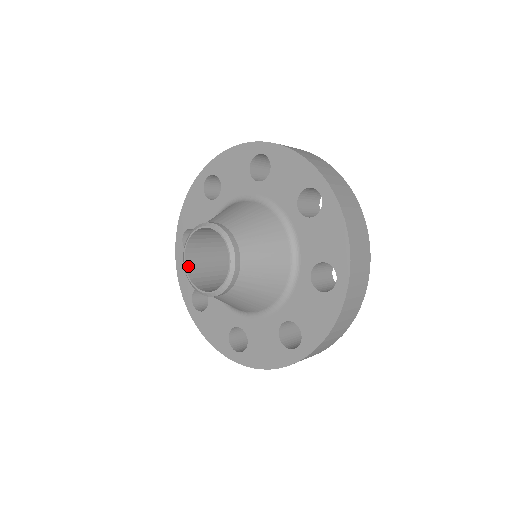
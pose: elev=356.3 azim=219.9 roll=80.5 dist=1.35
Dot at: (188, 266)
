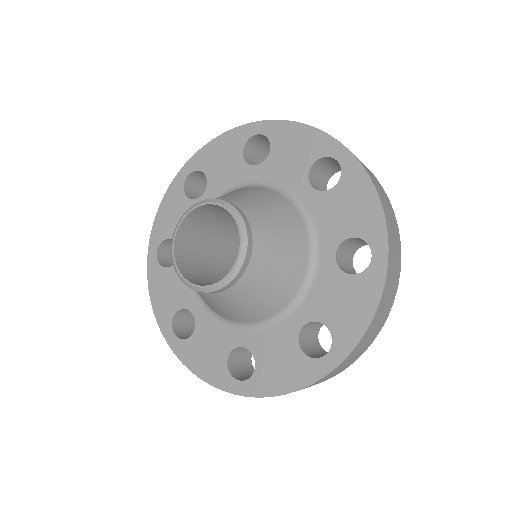
Dot at: (194, 283)
